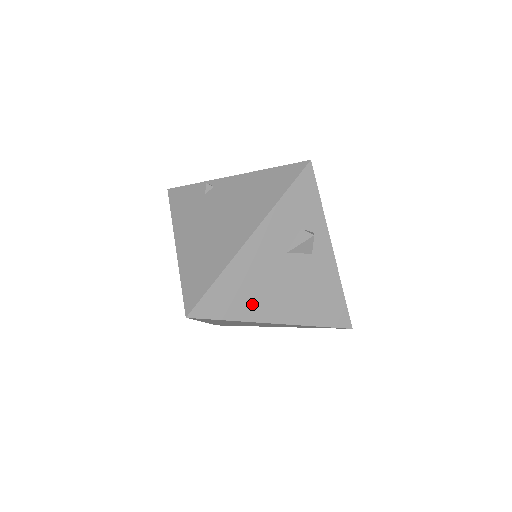
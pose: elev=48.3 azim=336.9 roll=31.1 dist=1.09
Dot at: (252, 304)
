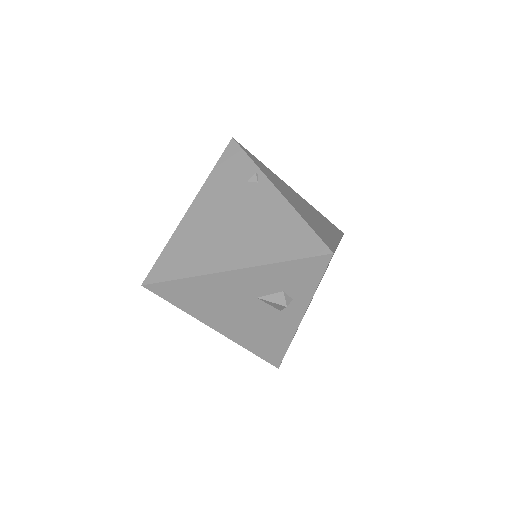
Dot at: (203, 309)
